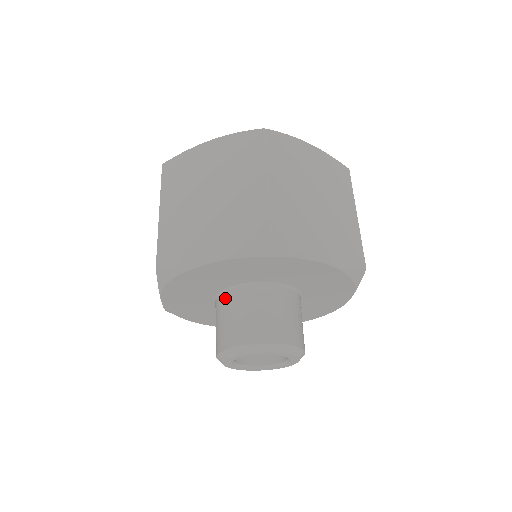
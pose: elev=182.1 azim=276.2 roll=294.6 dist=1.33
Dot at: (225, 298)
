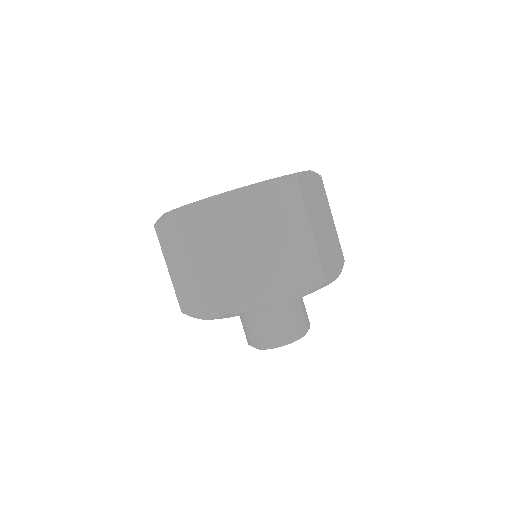
Dot at: occluded
